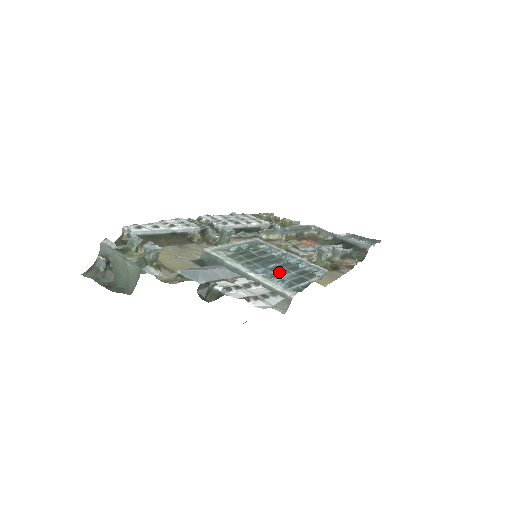
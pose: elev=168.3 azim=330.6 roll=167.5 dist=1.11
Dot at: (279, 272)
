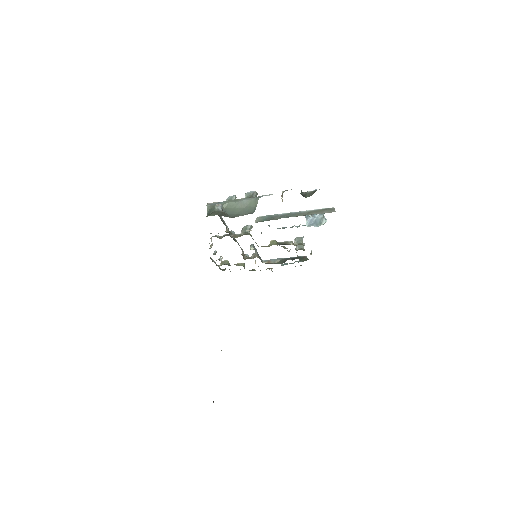
Dot at: occluded
